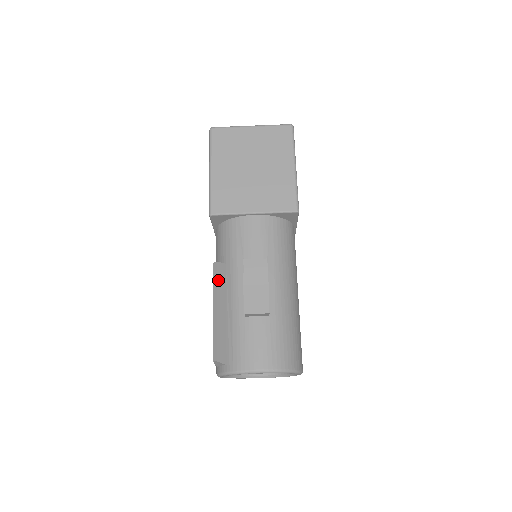
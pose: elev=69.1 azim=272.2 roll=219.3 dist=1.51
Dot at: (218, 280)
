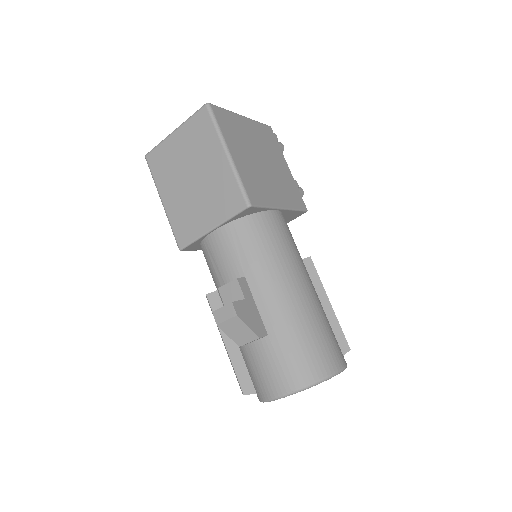
Dot at: occluded
